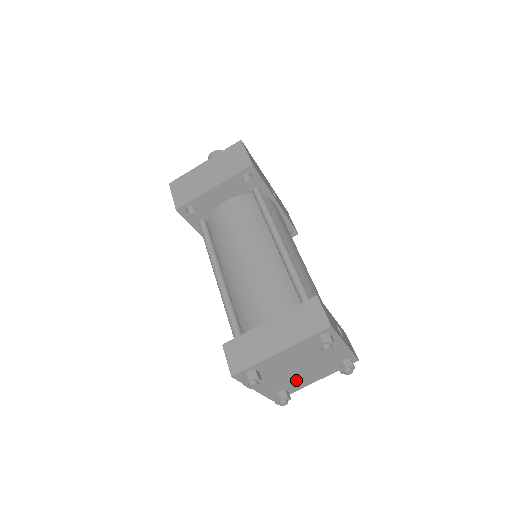
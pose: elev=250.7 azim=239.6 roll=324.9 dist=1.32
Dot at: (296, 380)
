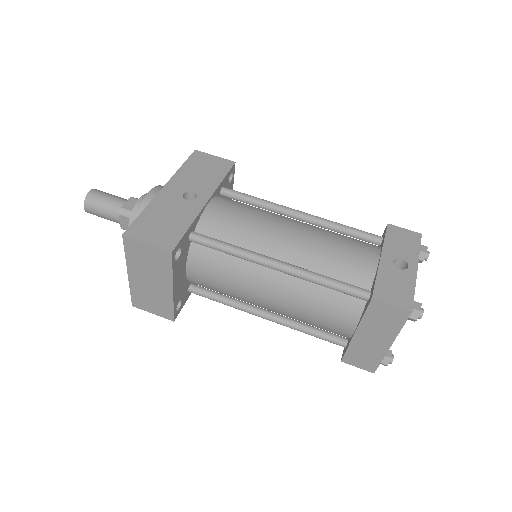
Dot at: occluded
